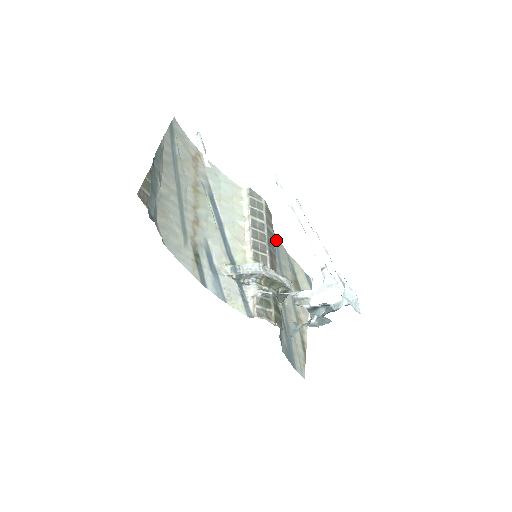
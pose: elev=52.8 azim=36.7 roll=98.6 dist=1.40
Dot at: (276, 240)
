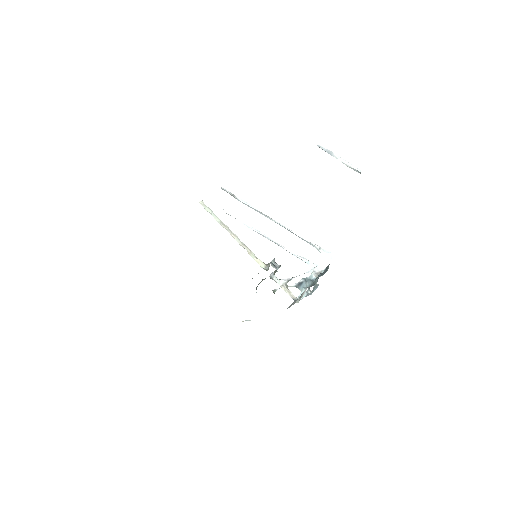
Dot at: occluded
